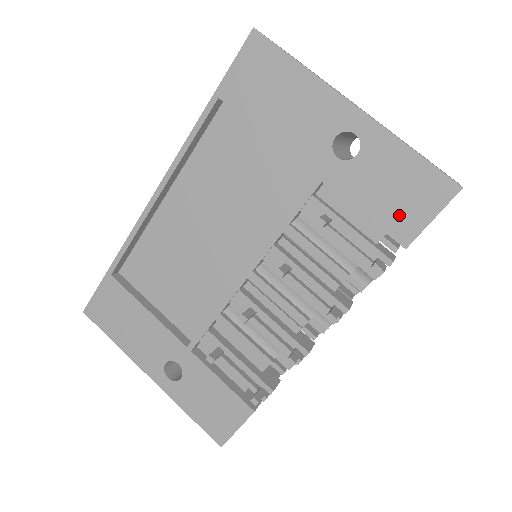
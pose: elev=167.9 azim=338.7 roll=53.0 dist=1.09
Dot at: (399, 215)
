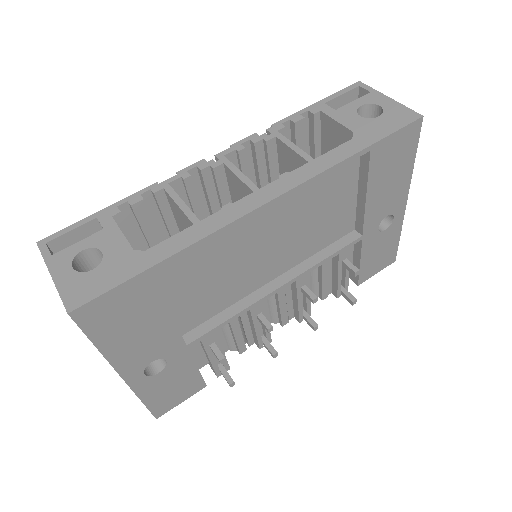
Dot at: (370, 268)
